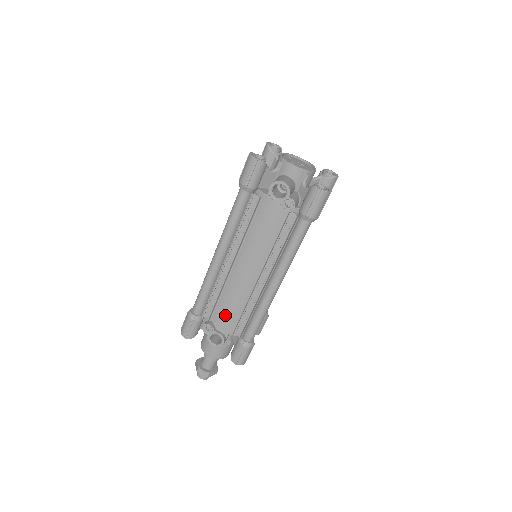
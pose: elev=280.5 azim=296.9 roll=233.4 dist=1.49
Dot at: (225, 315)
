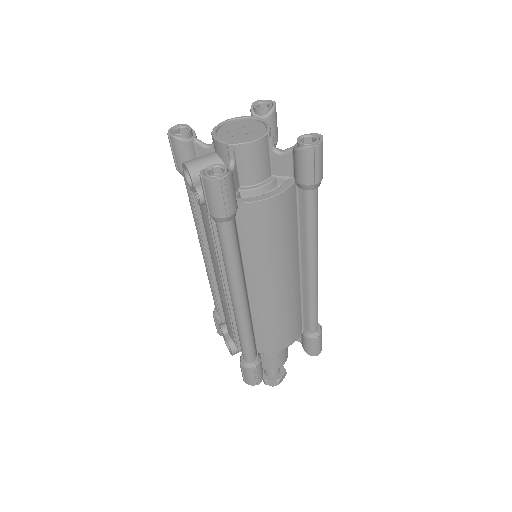
Dot at: (226, 321)
